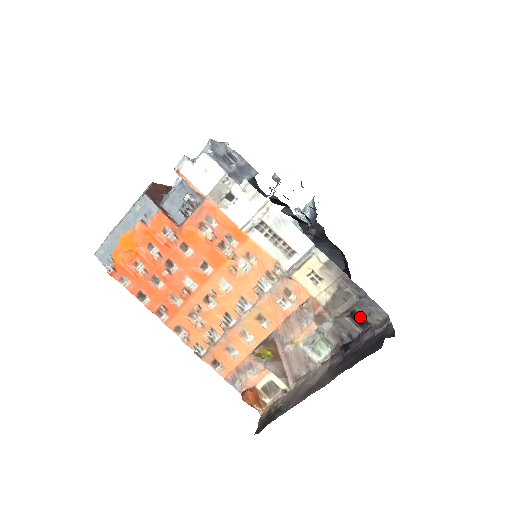
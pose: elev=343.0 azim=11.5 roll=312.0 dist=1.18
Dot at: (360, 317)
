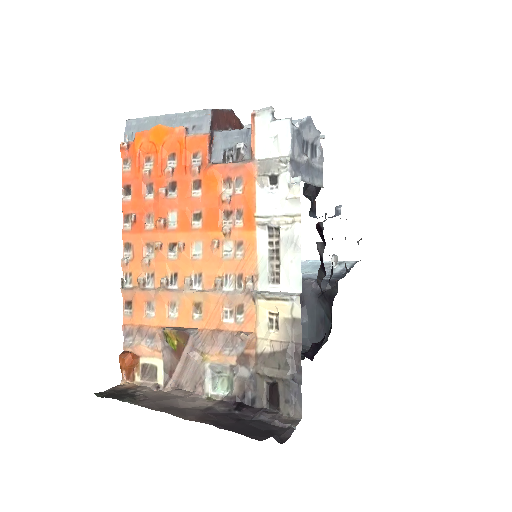
Dot at: (277, 395)
